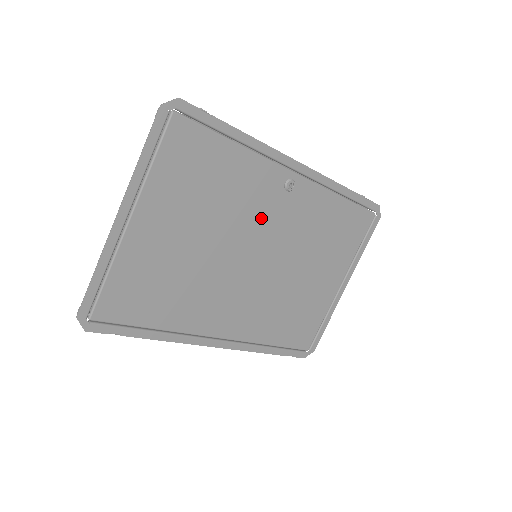
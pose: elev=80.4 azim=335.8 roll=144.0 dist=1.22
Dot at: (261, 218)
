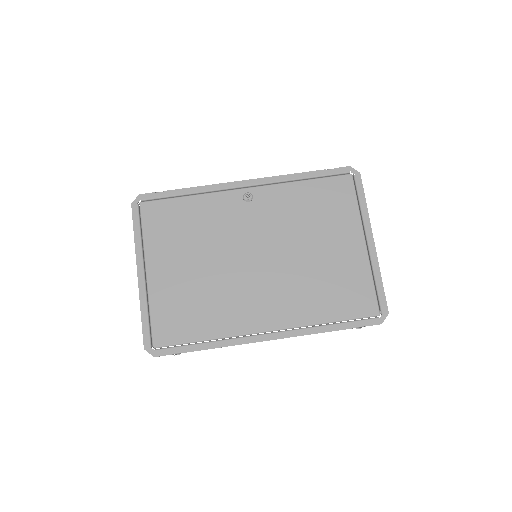
Dot at: (240, 229)
